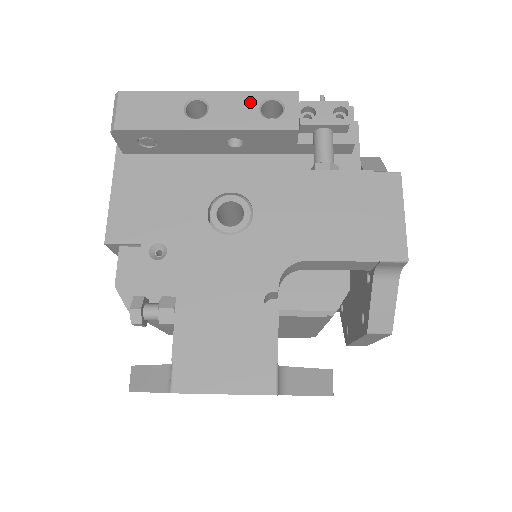
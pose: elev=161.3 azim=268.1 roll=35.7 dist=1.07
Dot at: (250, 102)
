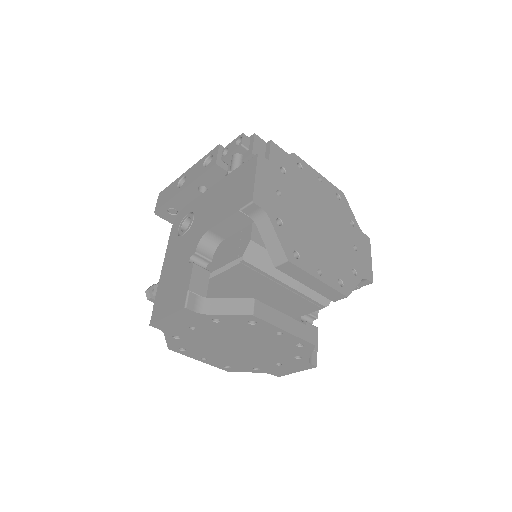
Dot at: (200, 164)
